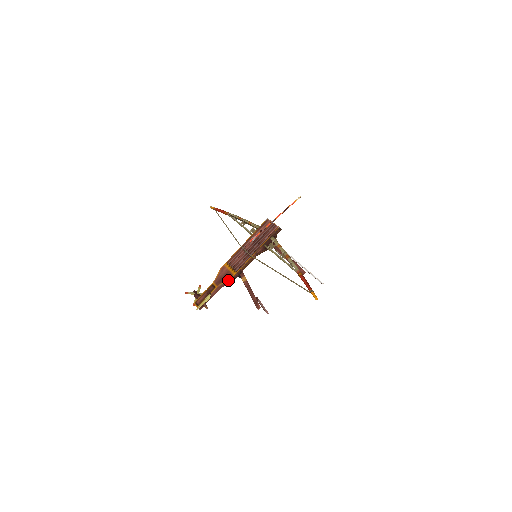
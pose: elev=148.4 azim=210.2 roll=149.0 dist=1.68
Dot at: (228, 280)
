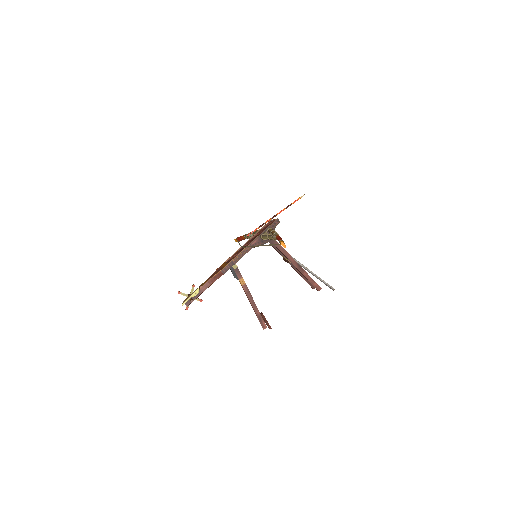
Dot at: (218, 272)
